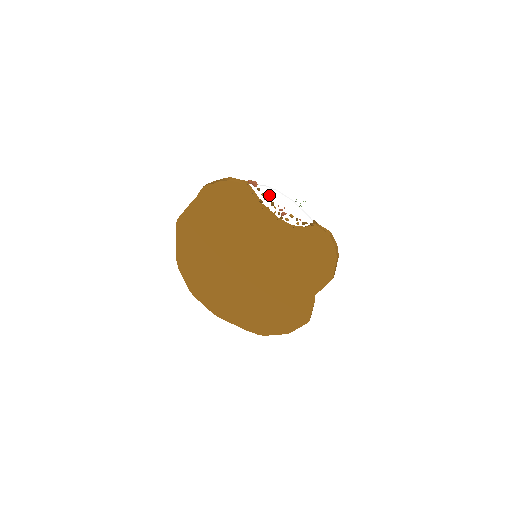
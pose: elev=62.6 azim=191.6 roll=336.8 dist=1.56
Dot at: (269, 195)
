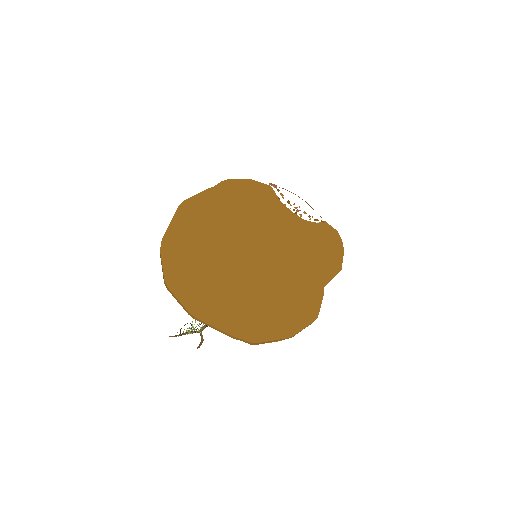
Dot at: (287, 195)
